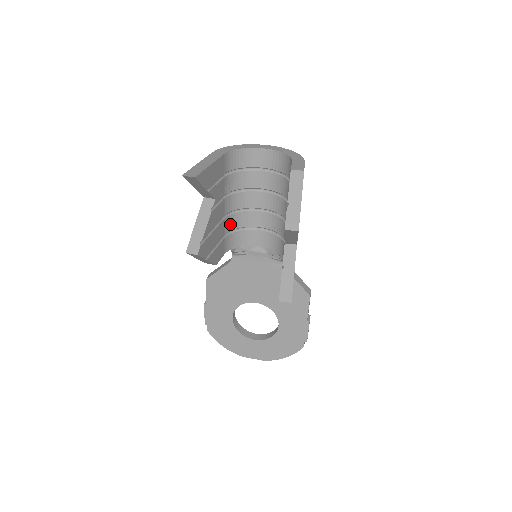
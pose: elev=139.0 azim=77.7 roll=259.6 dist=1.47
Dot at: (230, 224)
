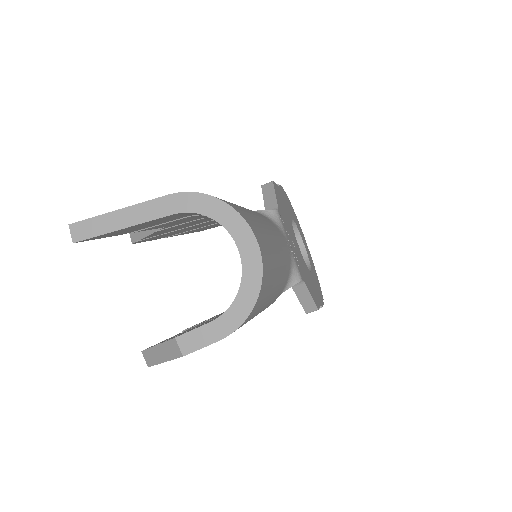
Dot at: occluded
